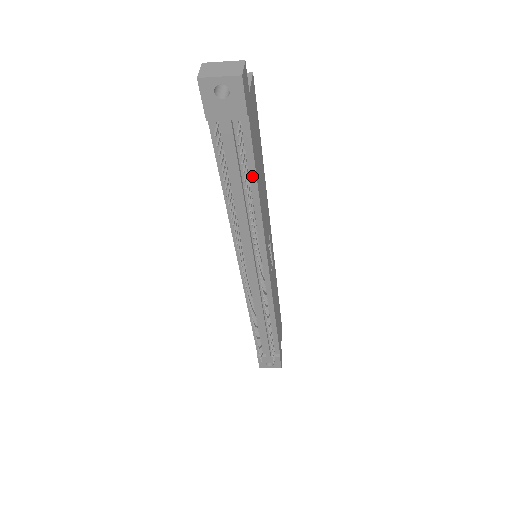
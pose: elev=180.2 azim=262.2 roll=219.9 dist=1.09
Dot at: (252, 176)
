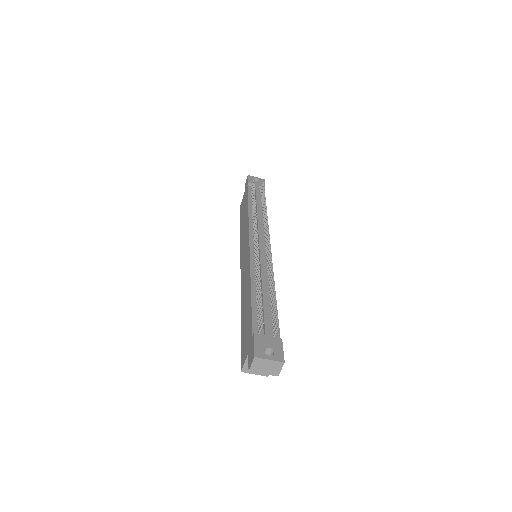
Dot at: occluded
